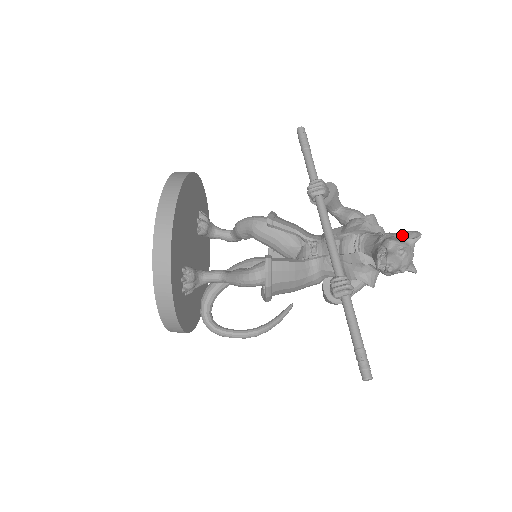
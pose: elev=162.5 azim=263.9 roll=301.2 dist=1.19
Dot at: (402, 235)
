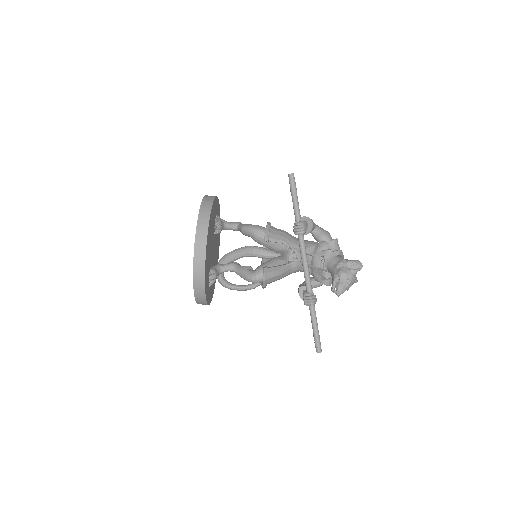
Dot at: (351, 265)
